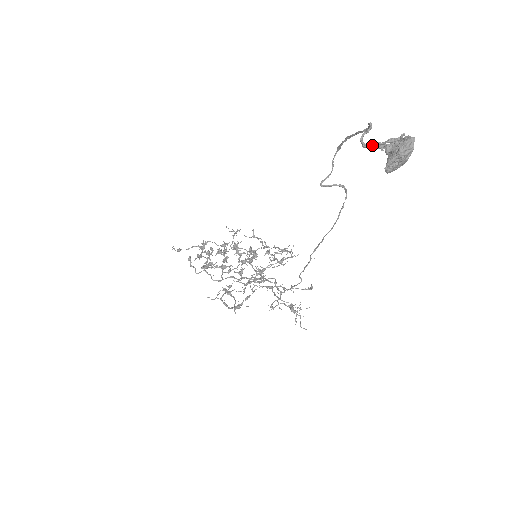
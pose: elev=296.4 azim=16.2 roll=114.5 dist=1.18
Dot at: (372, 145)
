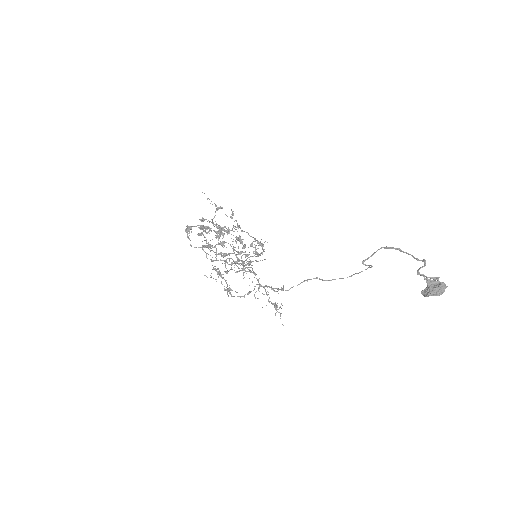
Dot at: (423, 276)
